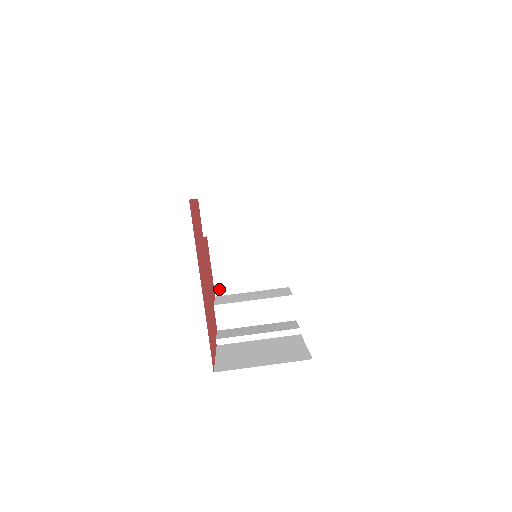
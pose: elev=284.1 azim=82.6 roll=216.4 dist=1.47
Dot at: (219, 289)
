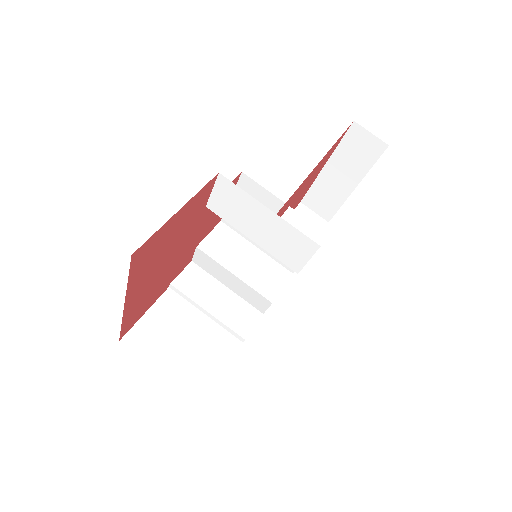
Dot at: occluded
